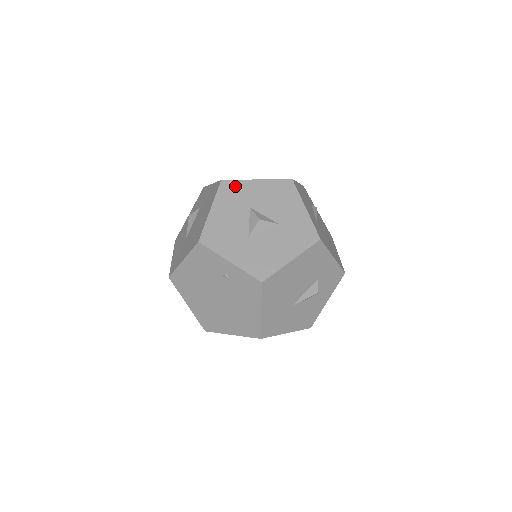
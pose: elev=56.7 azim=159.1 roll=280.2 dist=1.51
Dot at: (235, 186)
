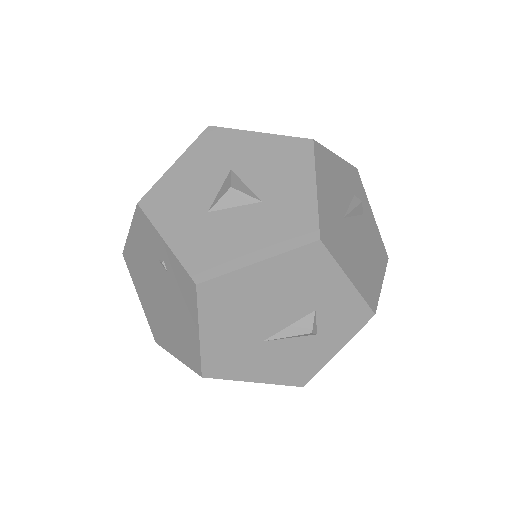
Dot at: (223, 136)
